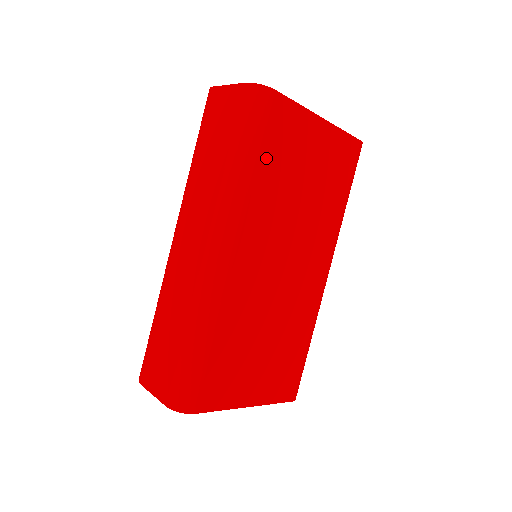
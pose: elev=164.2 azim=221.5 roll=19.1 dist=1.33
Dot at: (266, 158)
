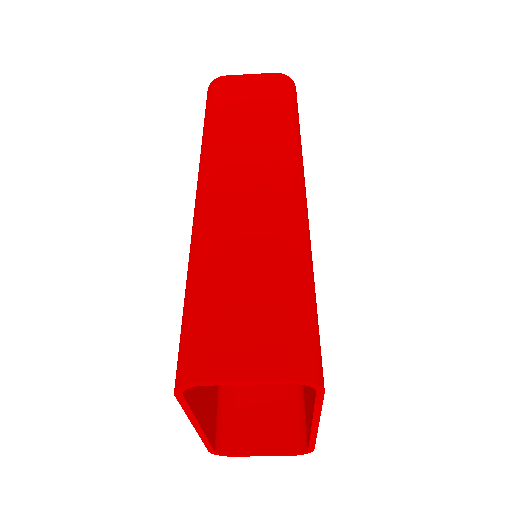
Dot at: occluded
